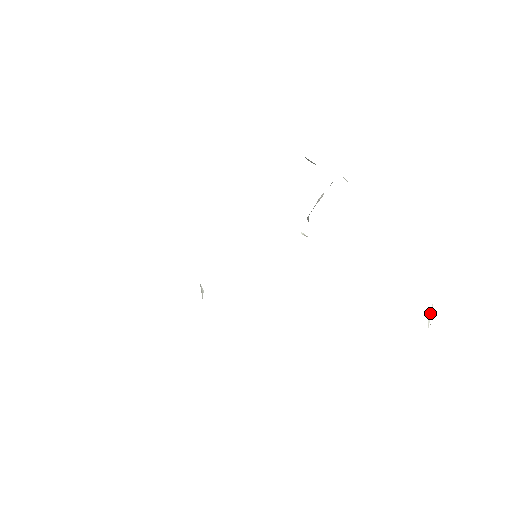
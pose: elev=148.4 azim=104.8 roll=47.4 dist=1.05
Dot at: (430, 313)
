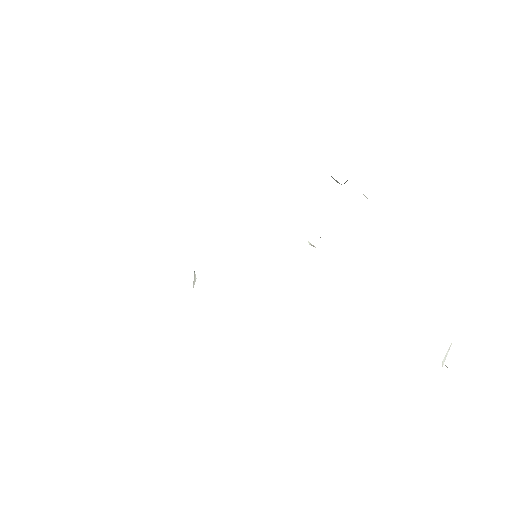
Dot at: (447, 352)
